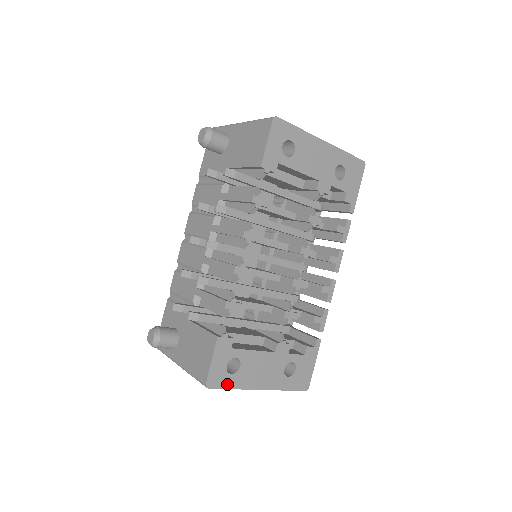
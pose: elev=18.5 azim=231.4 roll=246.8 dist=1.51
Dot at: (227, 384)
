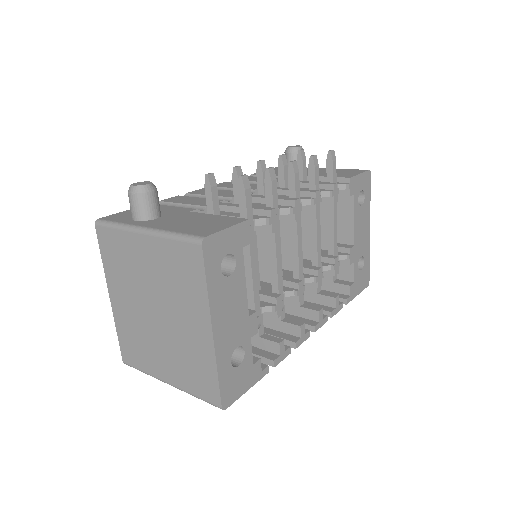
Dot at: (210, 271)
